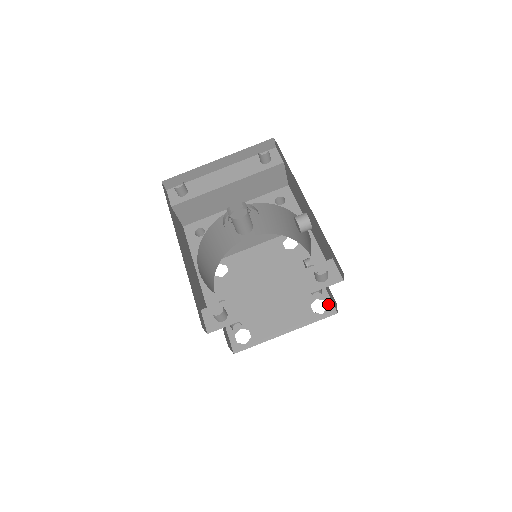
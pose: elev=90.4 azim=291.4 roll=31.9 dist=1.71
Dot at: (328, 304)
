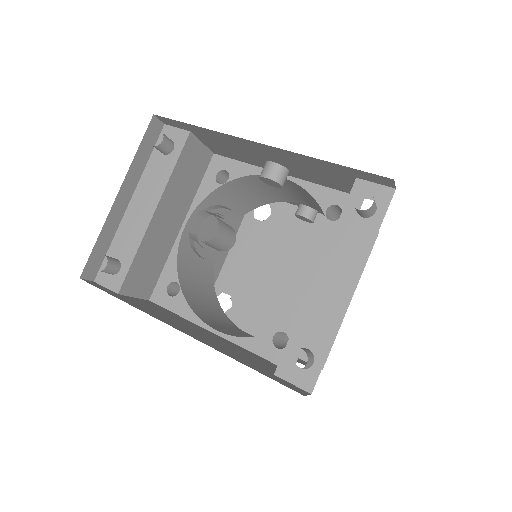
Dot at: occluded
